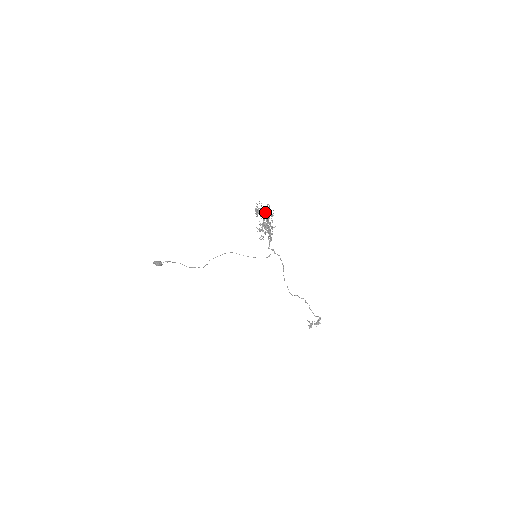
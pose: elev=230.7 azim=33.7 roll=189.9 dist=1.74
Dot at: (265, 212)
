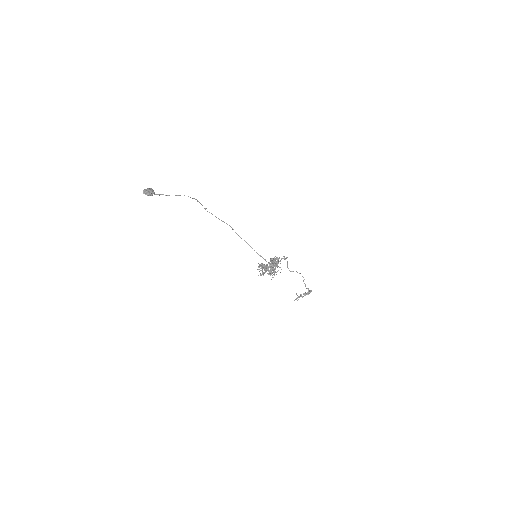
Dot at: occluded
